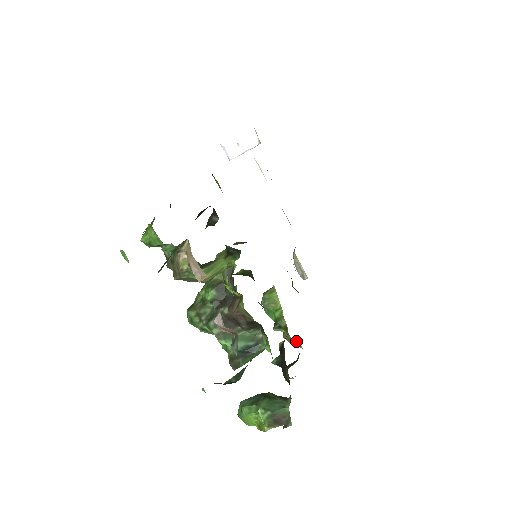
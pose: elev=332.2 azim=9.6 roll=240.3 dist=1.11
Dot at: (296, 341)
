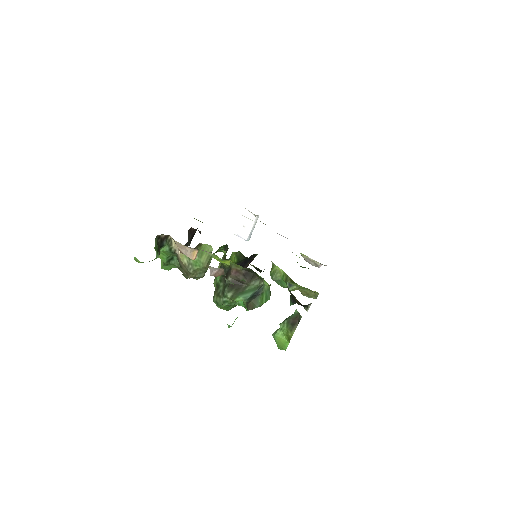
Dot at: (311, 291)
